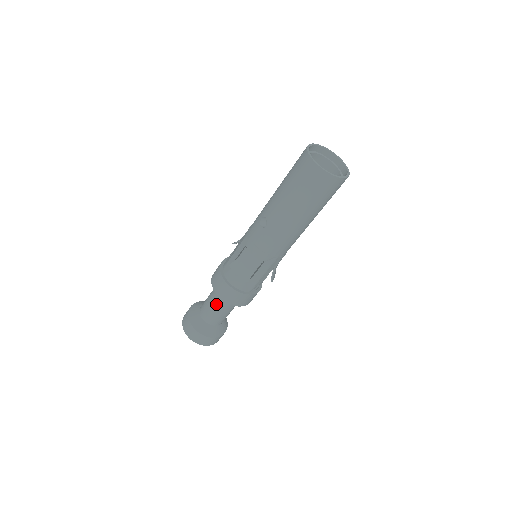
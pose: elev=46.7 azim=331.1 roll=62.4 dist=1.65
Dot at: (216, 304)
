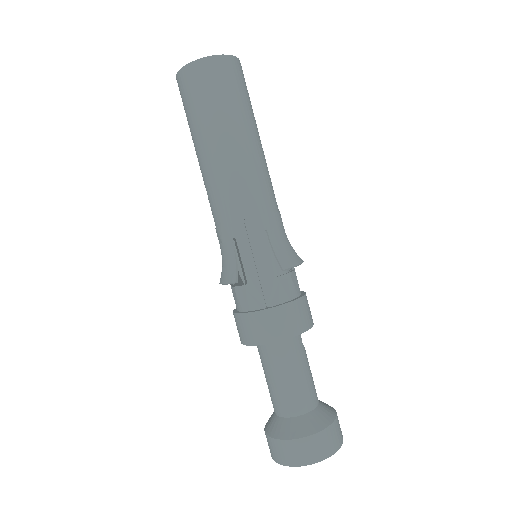
Dot at: (265, 369)
